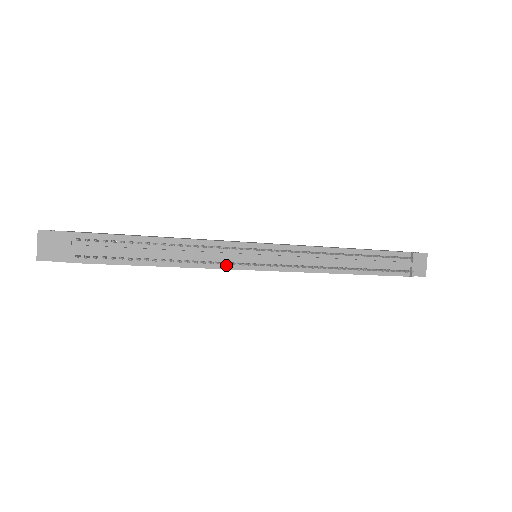
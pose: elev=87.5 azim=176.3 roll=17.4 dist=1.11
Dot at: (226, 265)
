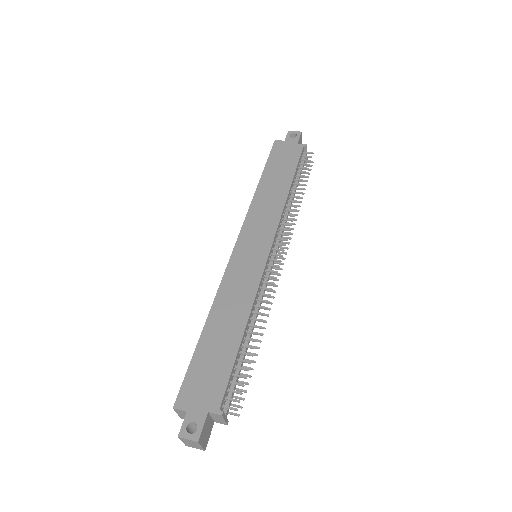
Dot at: occluded
